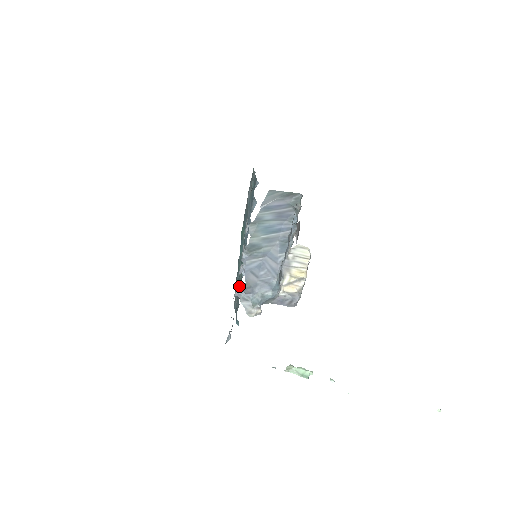
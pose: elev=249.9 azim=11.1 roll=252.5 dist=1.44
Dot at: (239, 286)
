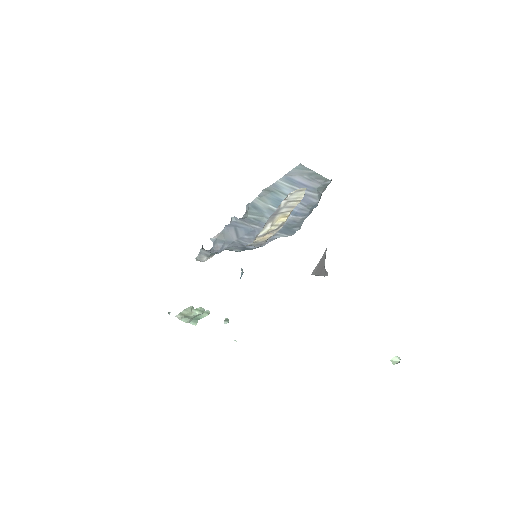
Dot at: occluded
